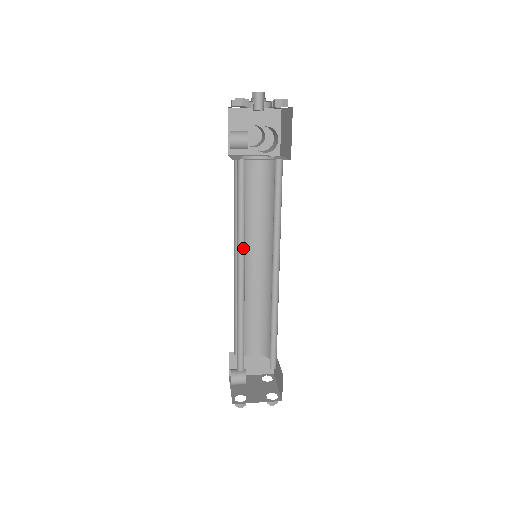
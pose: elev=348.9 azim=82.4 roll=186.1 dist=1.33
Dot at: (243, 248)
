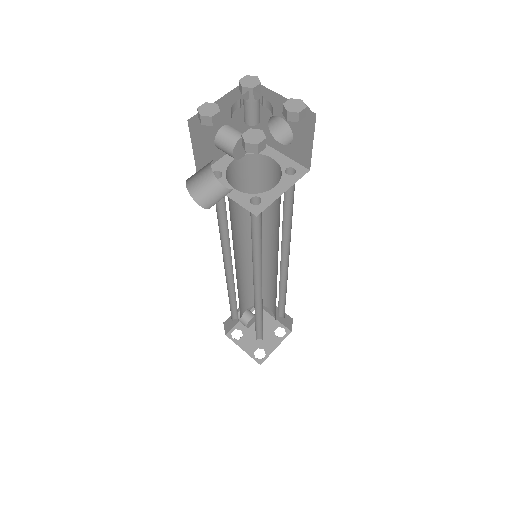
Dot at: (230, 248)
